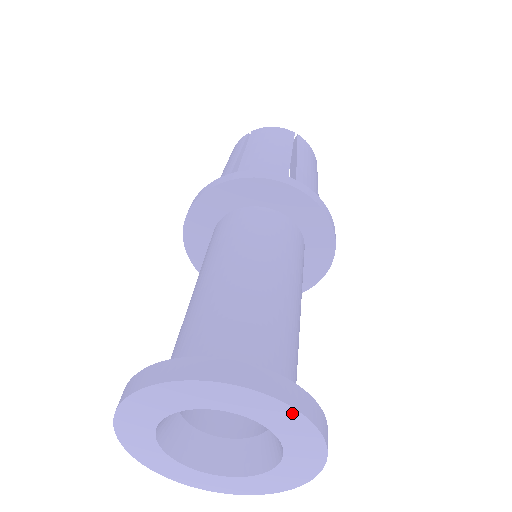
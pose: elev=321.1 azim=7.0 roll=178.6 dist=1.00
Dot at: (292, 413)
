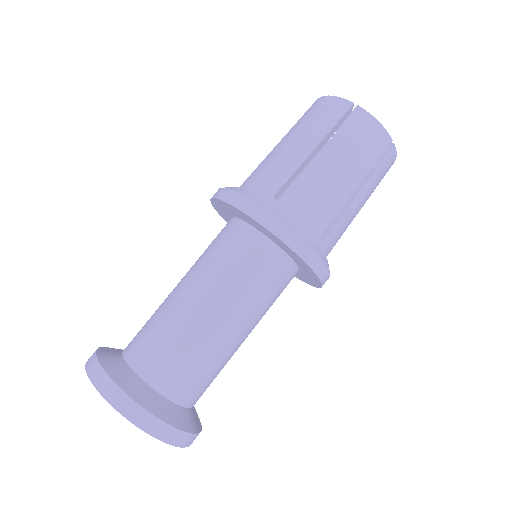
Dot at: (125, 416)
